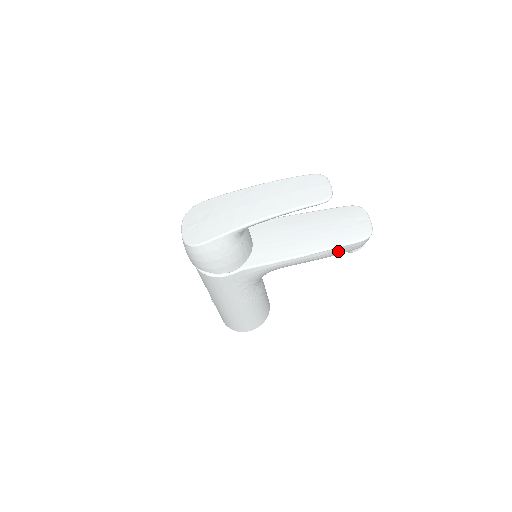
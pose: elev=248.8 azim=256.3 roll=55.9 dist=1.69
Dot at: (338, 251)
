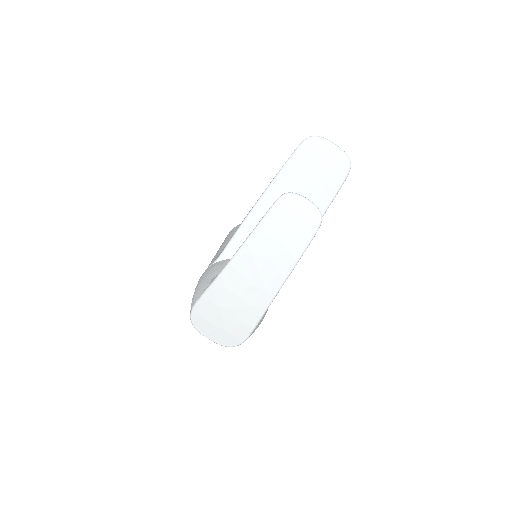
Dot at: occluded
